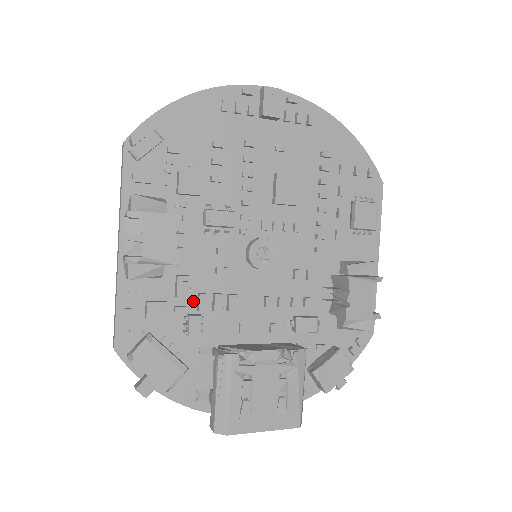
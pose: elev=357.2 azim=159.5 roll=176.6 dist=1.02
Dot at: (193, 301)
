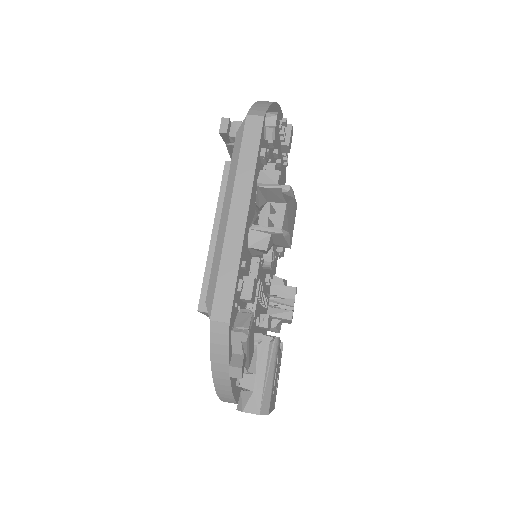
Dot at: occluded
